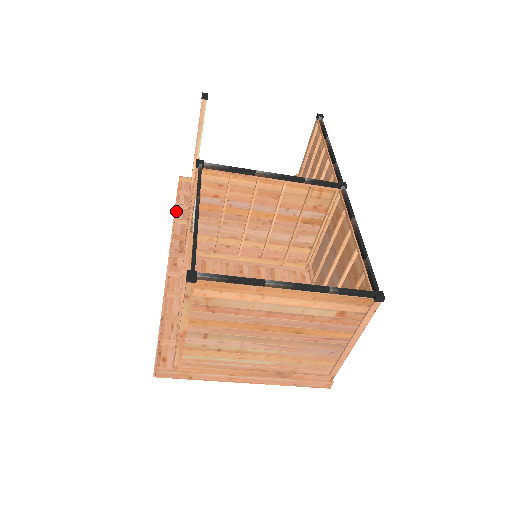
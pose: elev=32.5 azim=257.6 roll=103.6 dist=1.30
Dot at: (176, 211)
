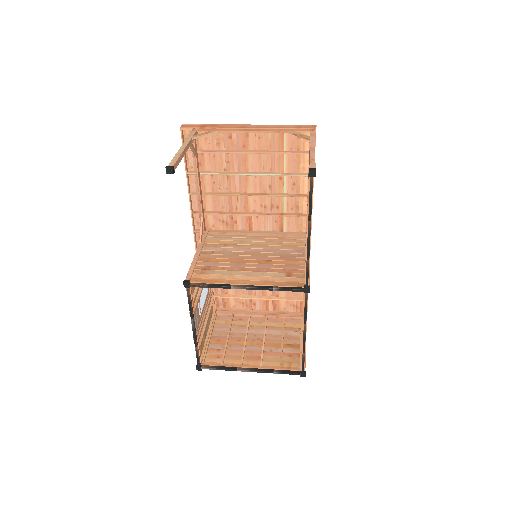
Dot at: (189, 177)
